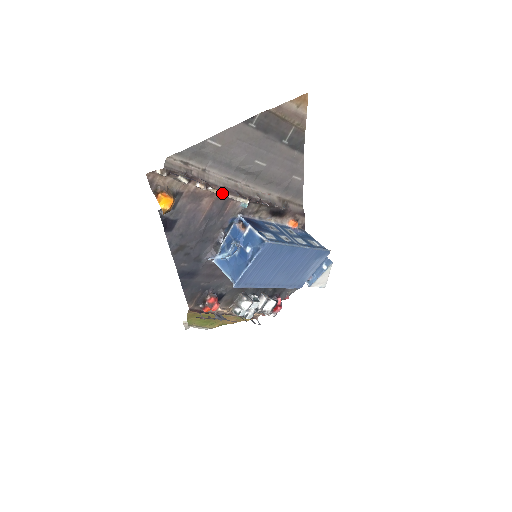
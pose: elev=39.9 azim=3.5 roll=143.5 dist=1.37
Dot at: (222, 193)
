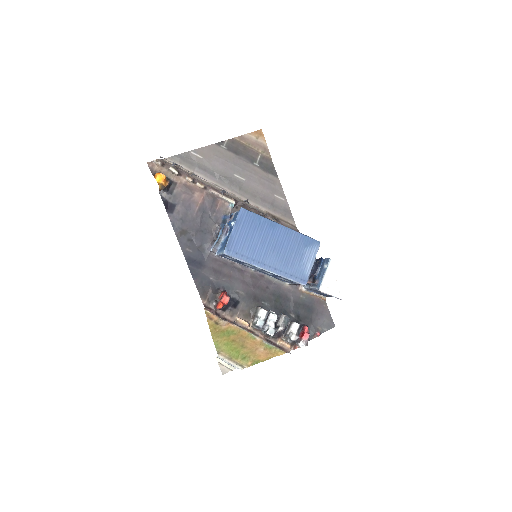
Dot at: (209, 190)
